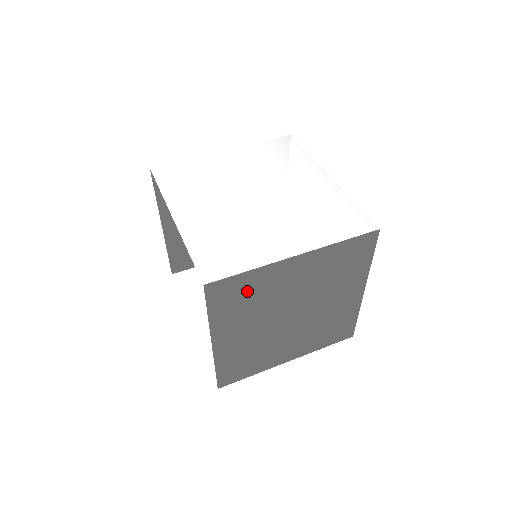
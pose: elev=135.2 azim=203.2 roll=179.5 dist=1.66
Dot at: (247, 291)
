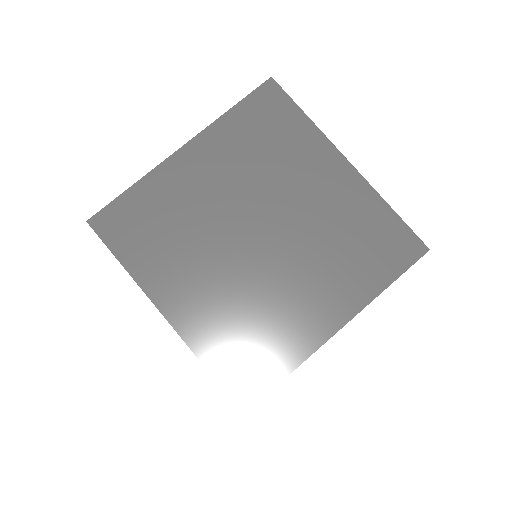
Dot at: (152, 215)
